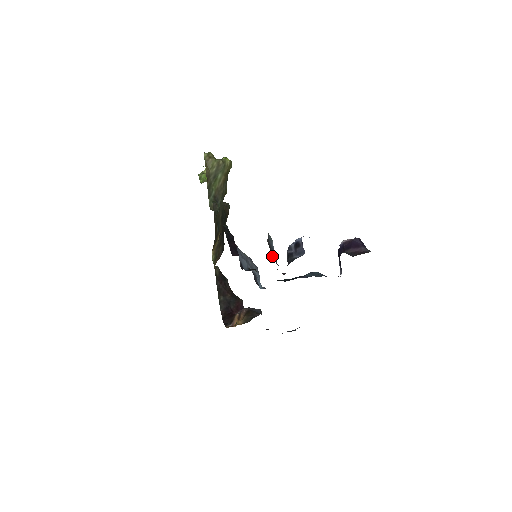
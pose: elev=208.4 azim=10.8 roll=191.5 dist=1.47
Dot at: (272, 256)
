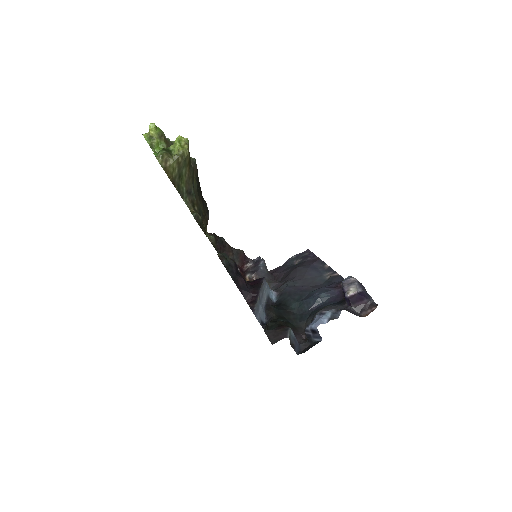
Dot at: (297, 352)
